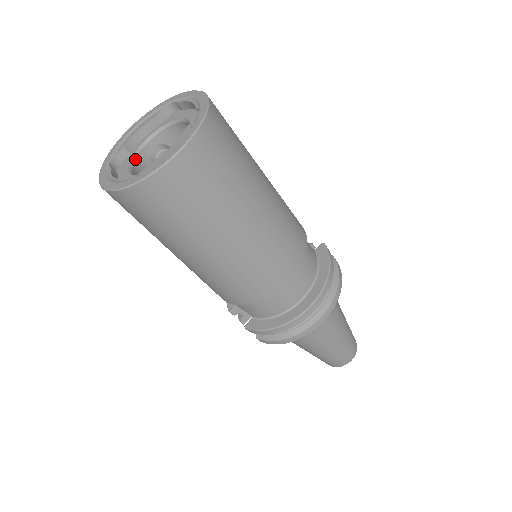
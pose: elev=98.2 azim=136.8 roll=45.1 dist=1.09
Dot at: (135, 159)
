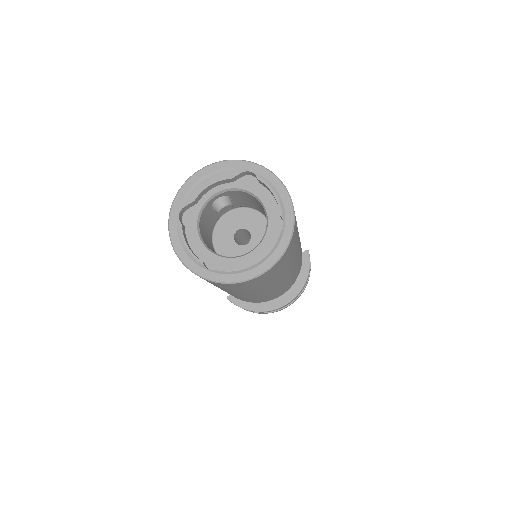
Dot at: (202, 213)
